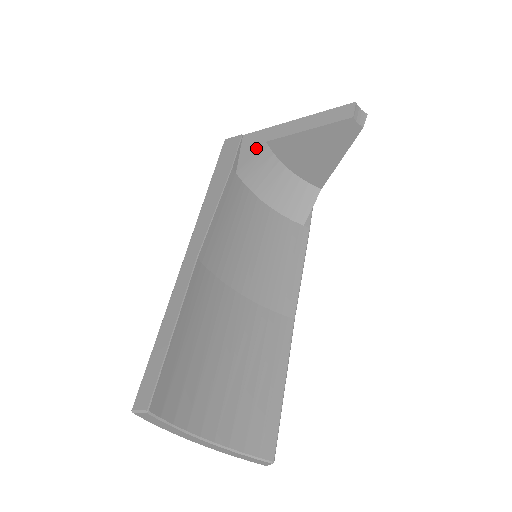
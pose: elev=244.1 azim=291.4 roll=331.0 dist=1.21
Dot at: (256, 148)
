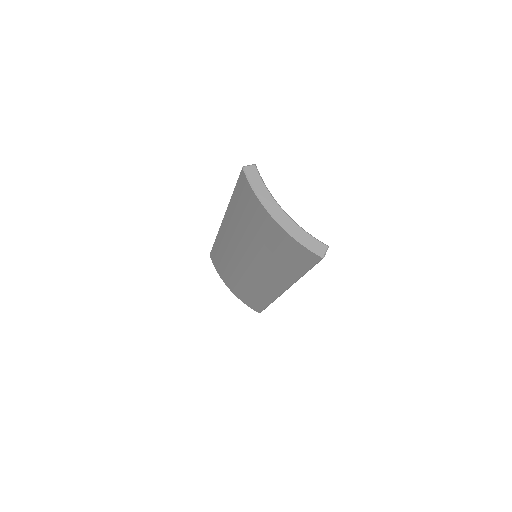
Dot at: occluded
